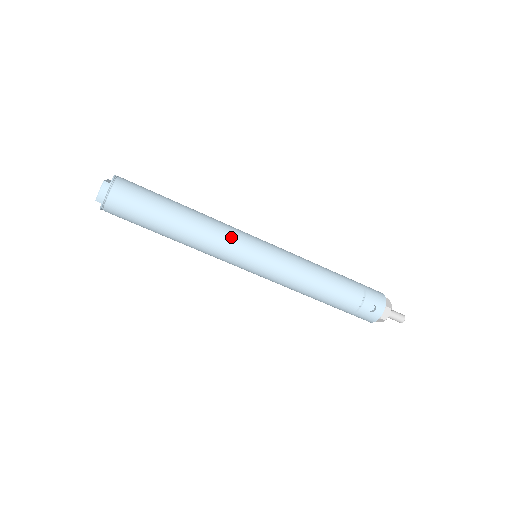
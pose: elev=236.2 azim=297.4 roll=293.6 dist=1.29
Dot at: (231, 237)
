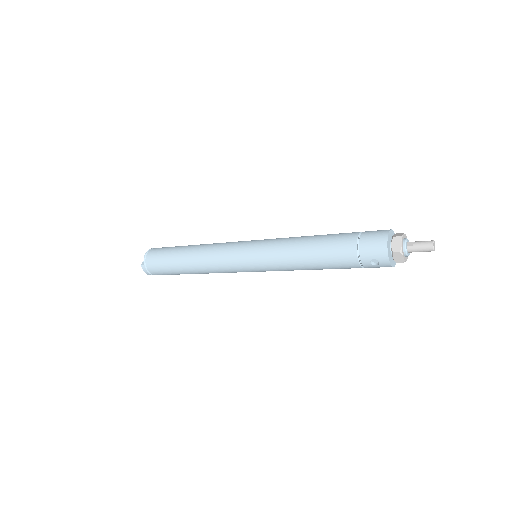
Dot at: (222, 261)
